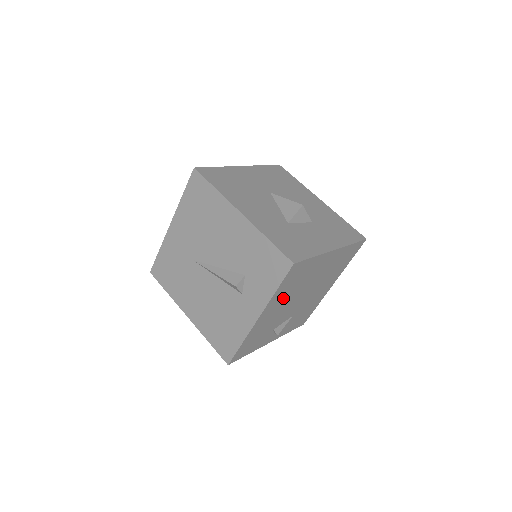
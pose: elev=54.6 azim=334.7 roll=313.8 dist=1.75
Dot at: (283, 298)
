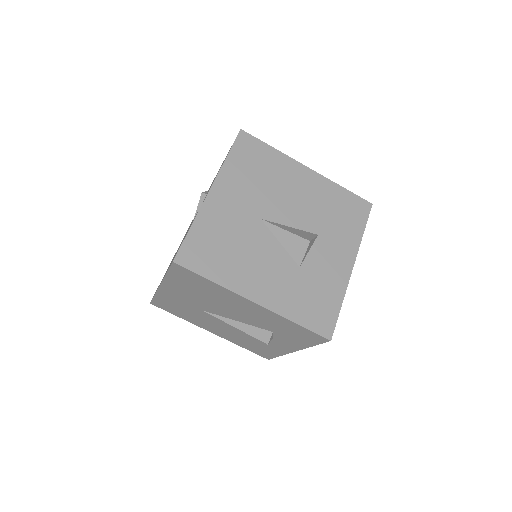
Dot at: occluded
